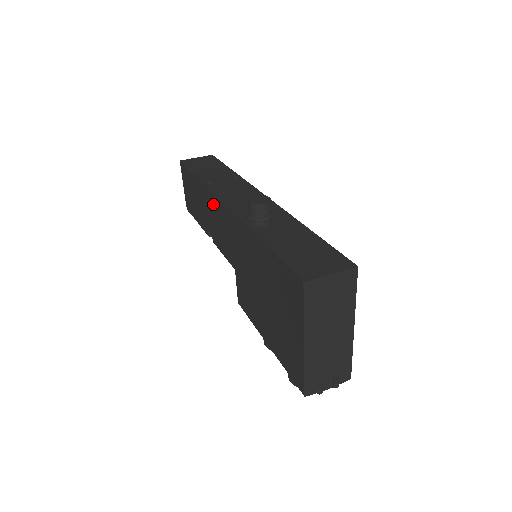
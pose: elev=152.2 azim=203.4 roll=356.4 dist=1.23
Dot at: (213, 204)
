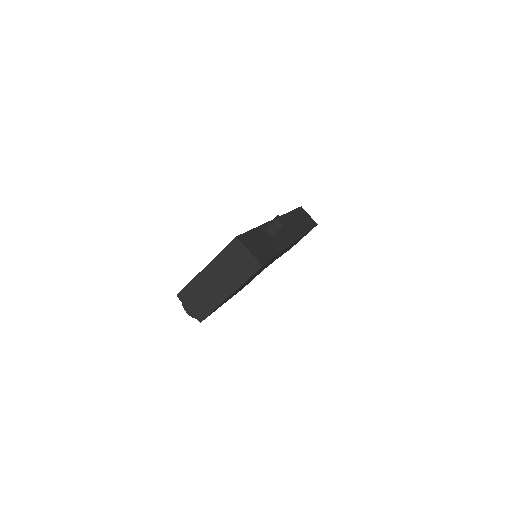
Dot at: occluded
